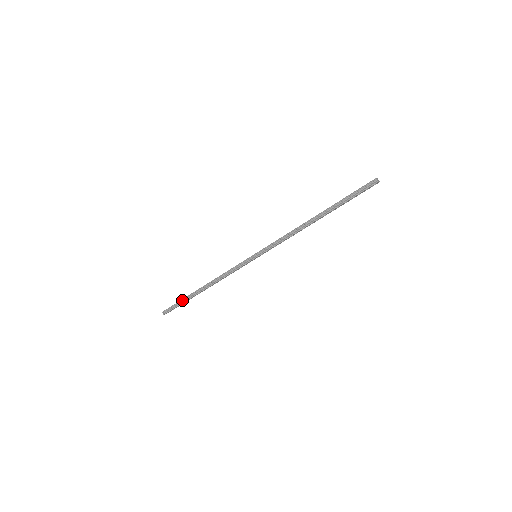
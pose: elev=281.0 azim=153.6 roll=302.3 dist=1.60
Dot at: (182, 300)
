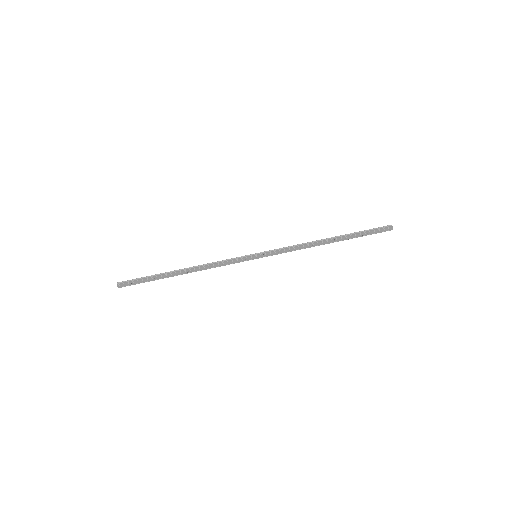
Dot at: (150, 276)
